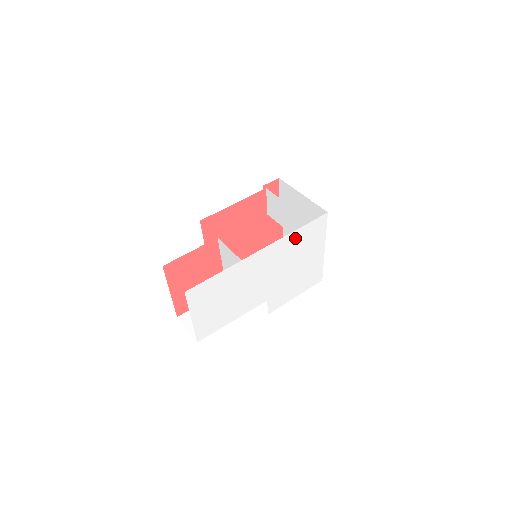
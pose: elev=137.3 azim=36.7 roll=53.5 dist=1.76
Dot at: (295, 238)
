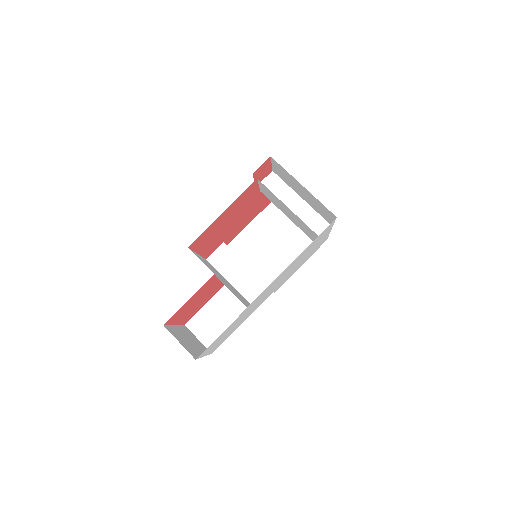
Dot at: (301, 254)
